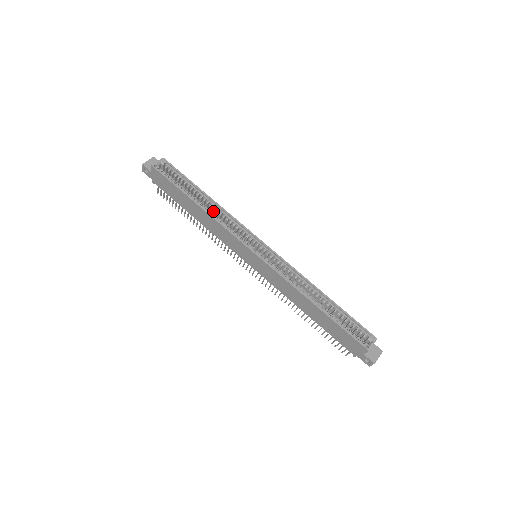
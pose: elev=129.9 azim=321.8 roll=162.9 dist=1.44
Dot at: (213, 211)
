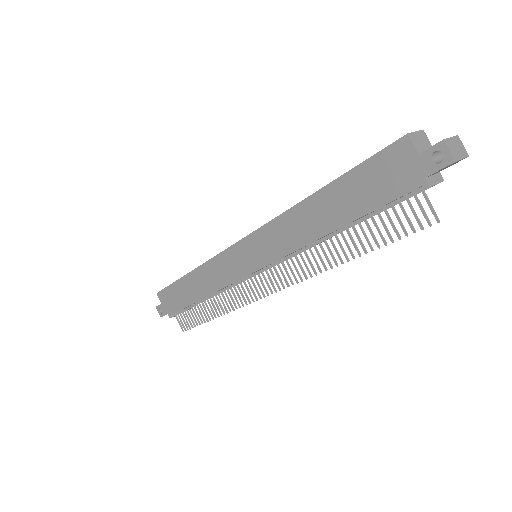
Dot at: occluded
